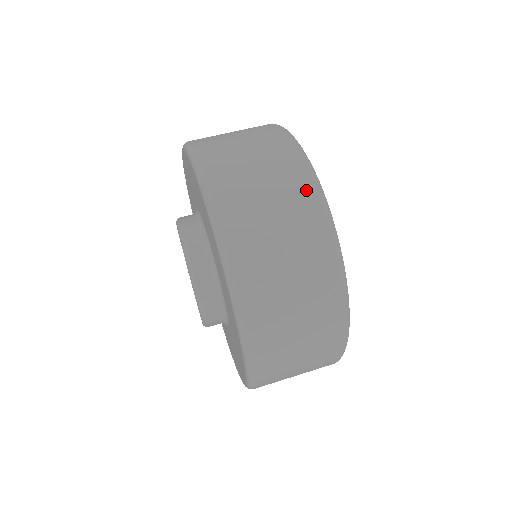
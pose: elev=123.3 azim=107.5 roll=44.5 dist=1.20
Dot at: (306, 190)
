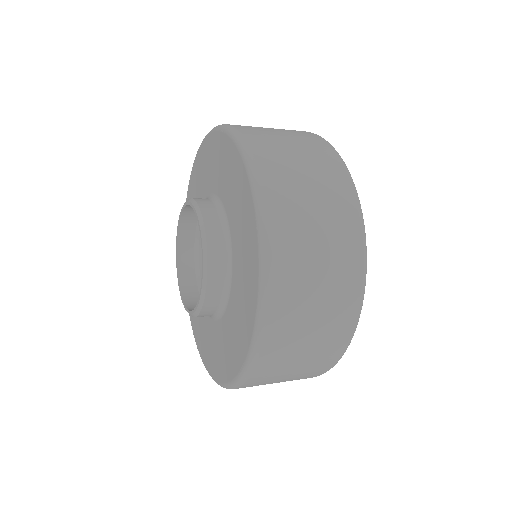
Dot at: (345, 192)
